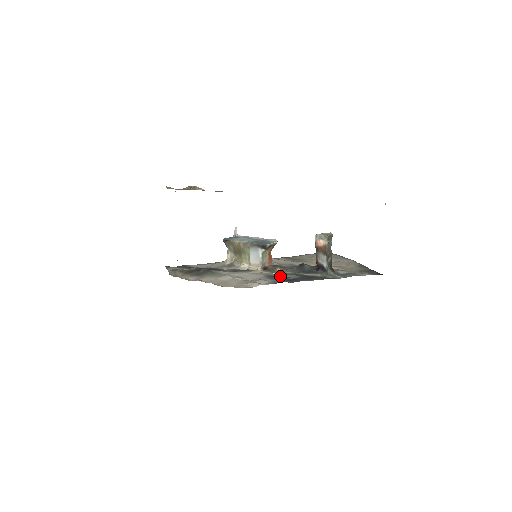
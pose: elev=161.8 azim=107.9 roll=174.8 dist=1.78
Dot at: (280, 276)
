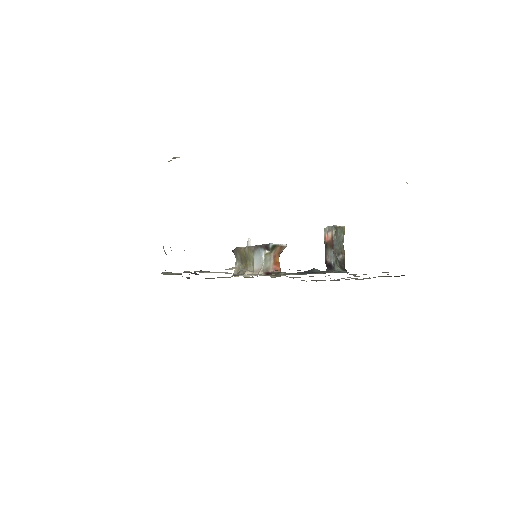
Dot at: occluded
